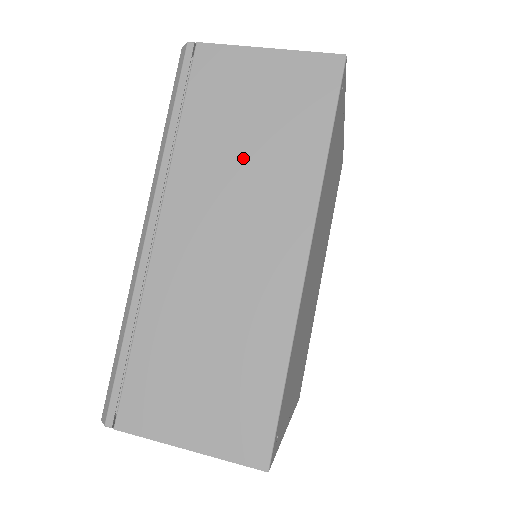
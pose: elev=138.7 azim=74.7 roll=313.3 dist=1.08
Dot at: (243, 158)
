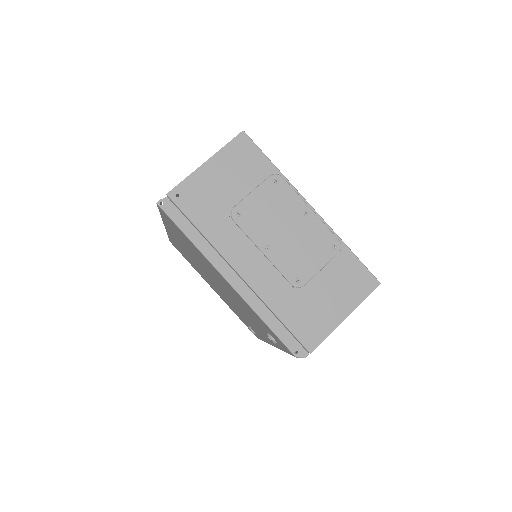
Dot at: occluded
